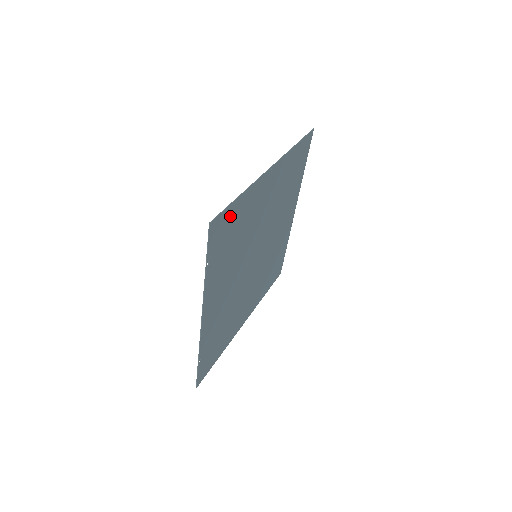
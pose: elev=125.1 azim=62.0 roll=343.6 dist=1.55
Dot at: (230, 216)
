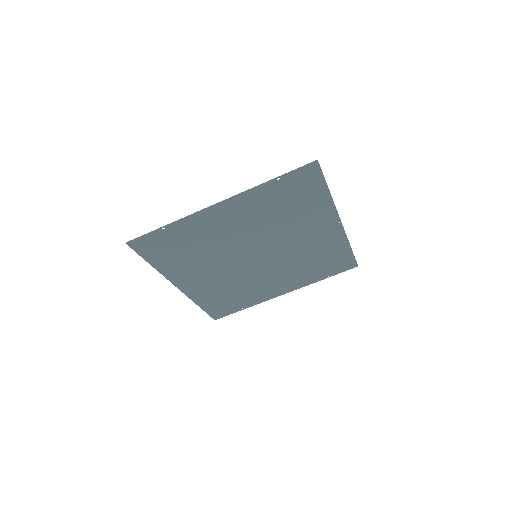
Dot at: (314, 186)
